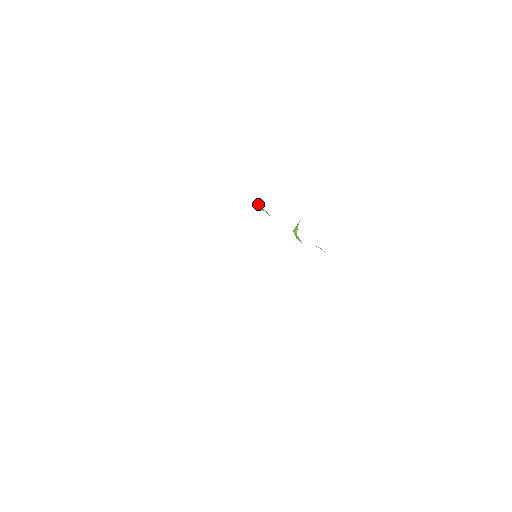
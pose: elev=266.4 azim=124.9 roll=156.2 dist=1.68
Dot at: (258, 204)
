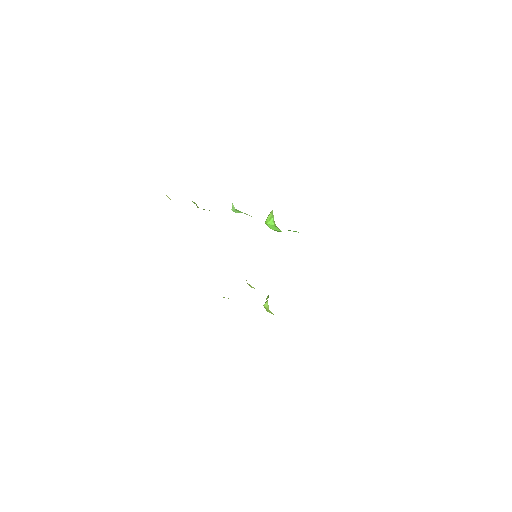
Dot at: occluded
